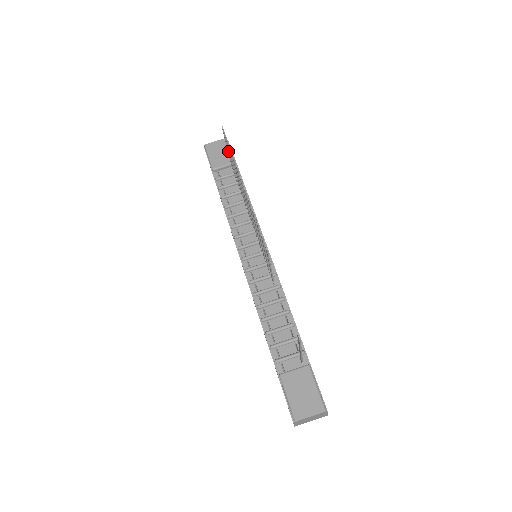
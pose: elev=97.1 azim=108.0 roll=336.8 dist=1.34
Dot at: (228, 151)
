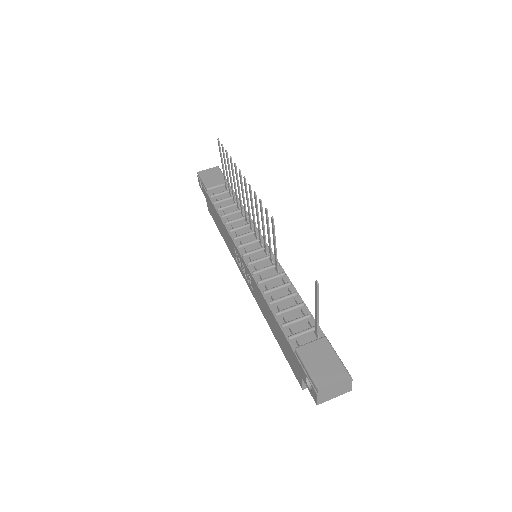
Dot at: (223, 166)
